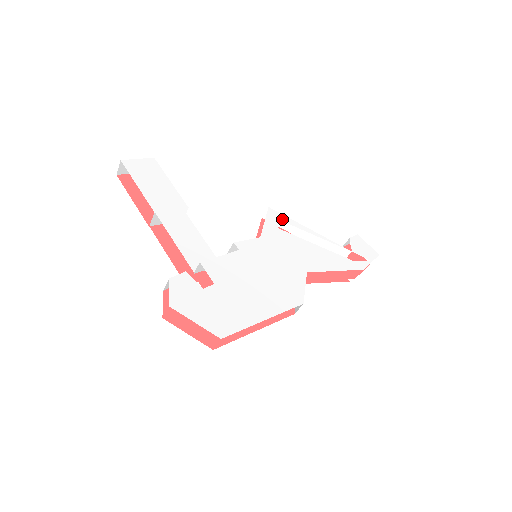
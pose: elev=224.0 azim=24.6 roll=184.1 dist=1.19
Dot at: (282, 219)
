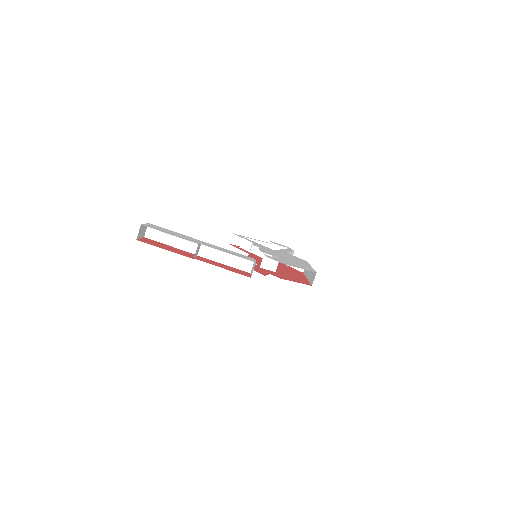
Dot at: occluded
